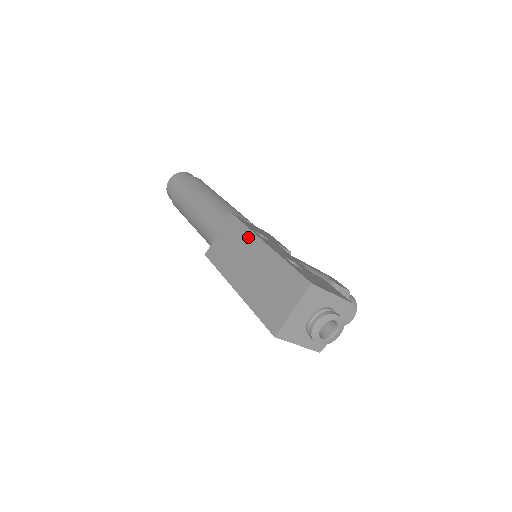
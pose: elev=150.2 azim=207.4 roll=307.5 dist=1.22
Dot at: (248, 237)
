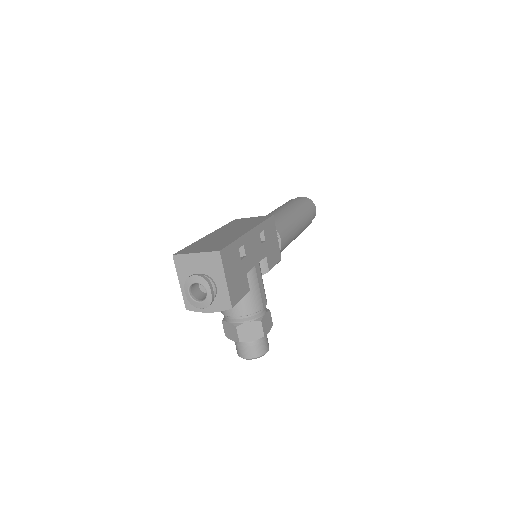
Dot at: (254, 224)
